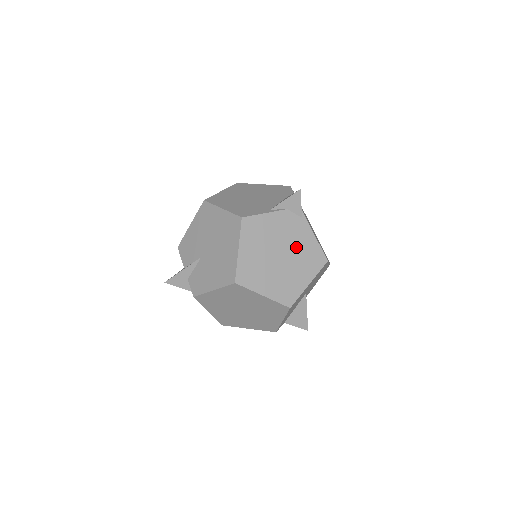
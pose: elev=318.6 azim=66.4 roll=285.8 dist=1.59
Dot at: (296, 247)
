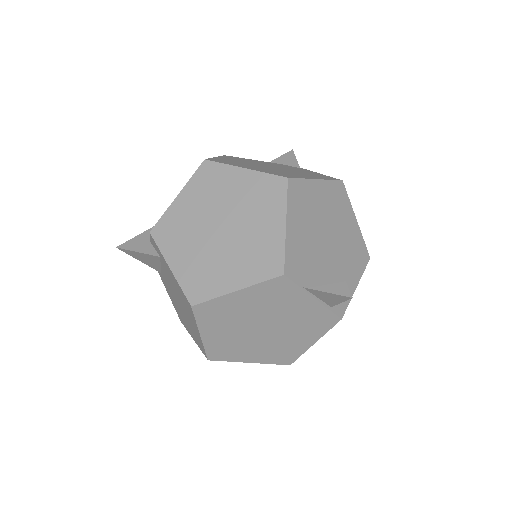
Dot at: (294, 170)
